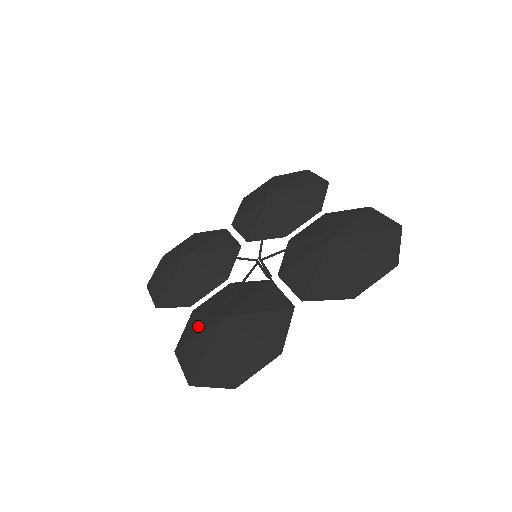
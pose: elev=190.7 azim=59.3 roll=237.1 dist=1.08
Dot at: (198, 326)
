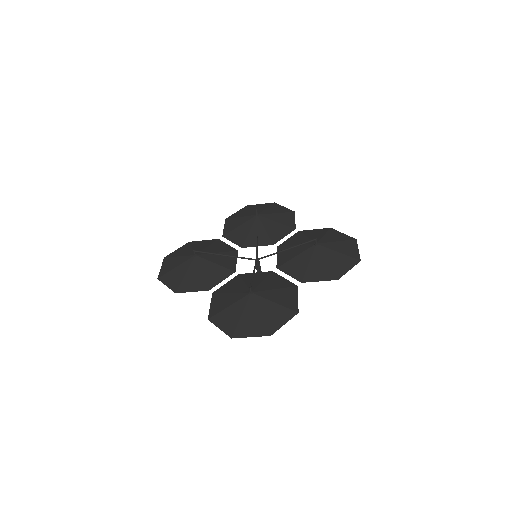
Dot at: (226, 301)
